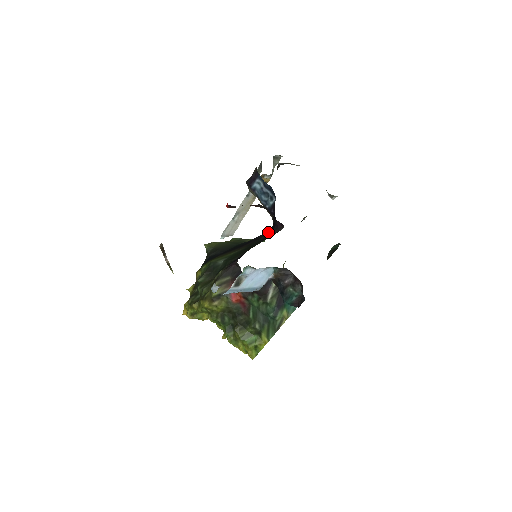
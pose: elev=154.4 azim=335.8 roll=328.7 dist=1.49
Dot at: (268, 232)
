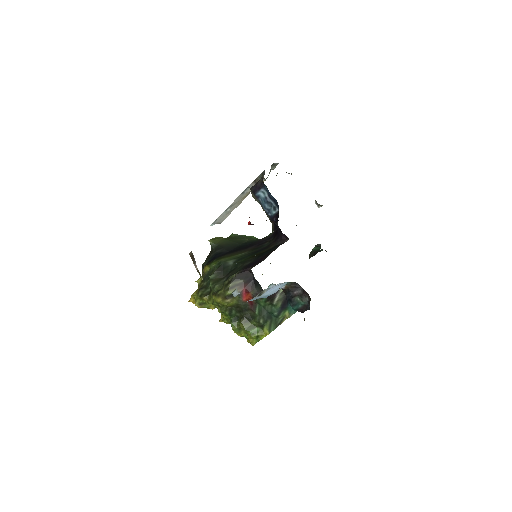
Dot at: (270, 238)
